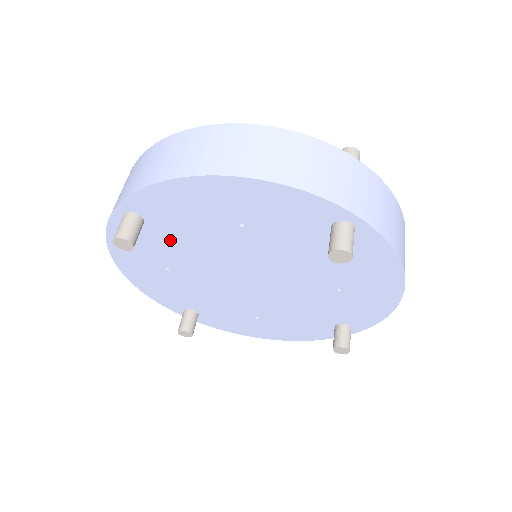
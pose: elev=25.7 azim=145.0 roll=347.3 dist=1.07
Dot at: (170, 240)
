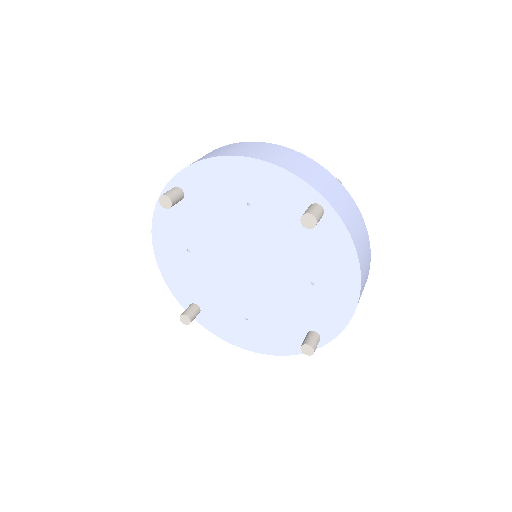
Dot at: (197, 218)
